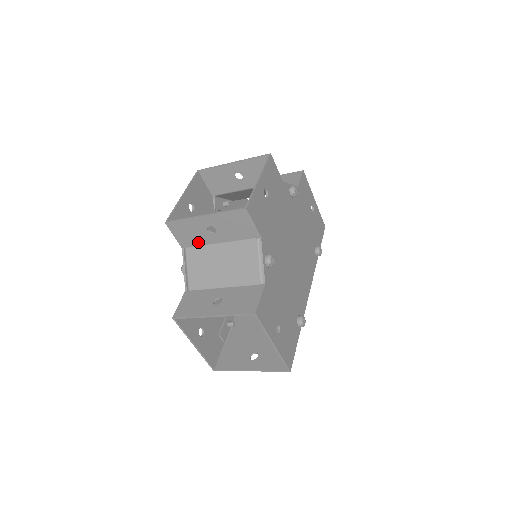
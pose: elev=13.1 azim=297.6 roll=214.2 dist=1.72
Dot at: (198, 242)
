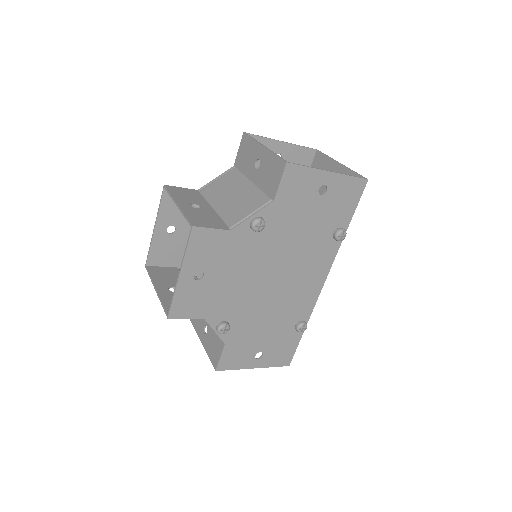
Dot at: occluded
